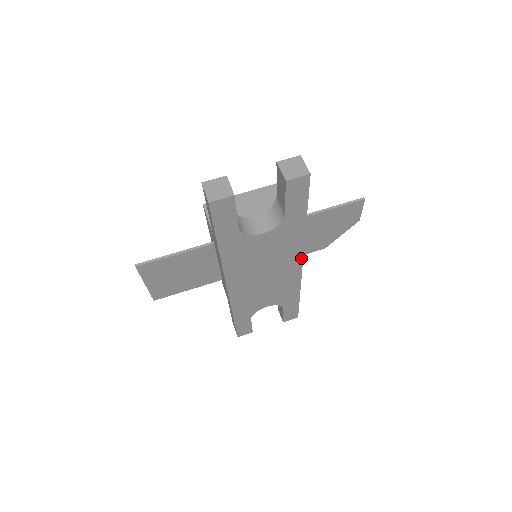
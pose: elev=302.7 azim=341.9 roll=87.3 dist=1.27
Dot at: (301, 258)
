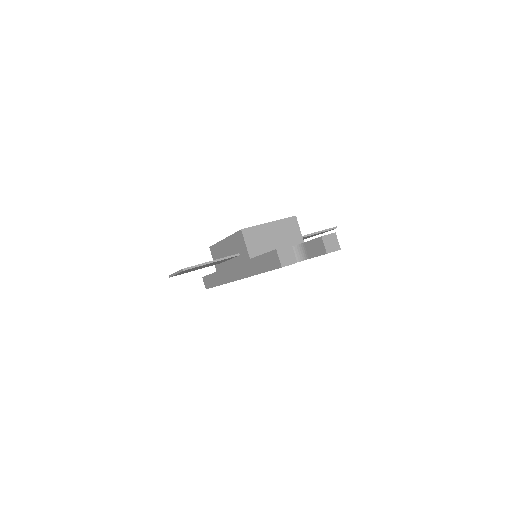
Dot at: occluded
